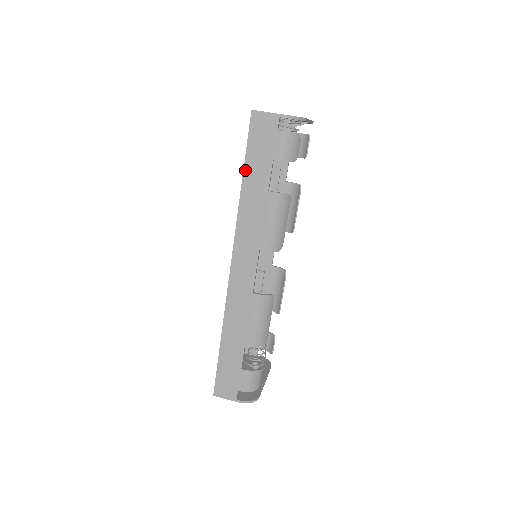
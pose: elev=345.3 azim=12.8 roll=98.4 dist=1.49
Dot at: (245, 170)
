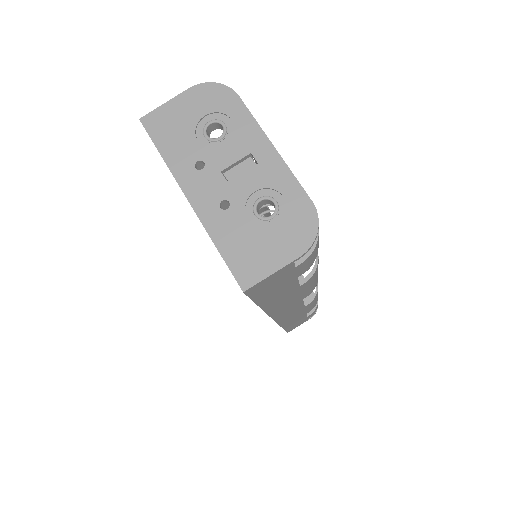
Dot at: (261, 305)
